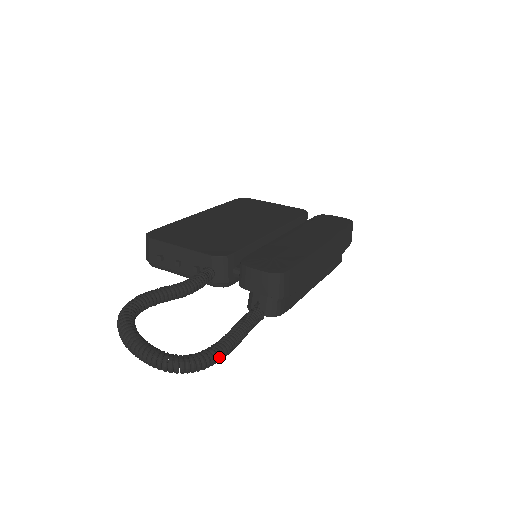
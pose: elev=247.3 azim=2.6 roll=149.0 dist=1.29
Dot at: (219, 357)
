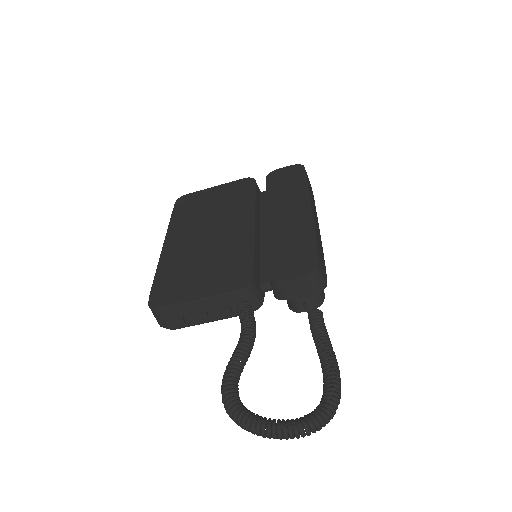
Dot at: (340, 384)
